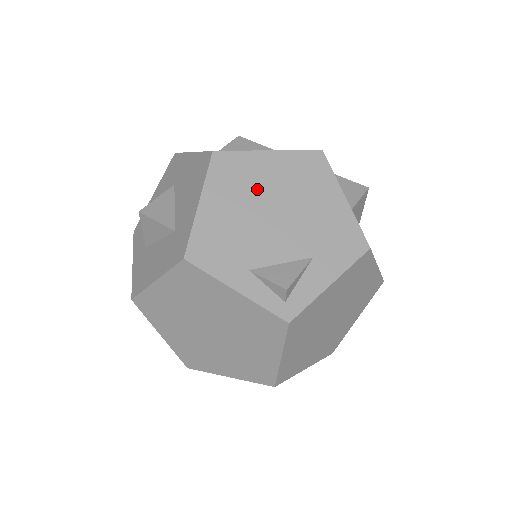
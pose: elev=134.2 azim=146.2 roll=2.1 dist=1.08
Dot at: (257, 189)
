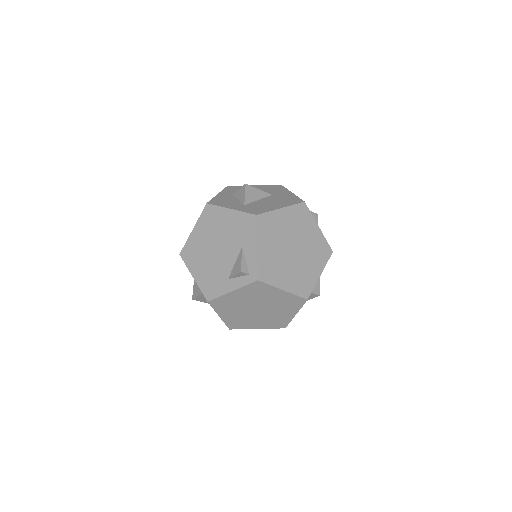
Dot at: (203, 248)
